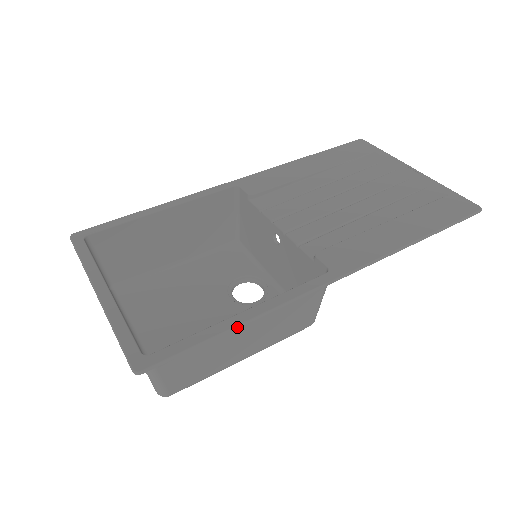
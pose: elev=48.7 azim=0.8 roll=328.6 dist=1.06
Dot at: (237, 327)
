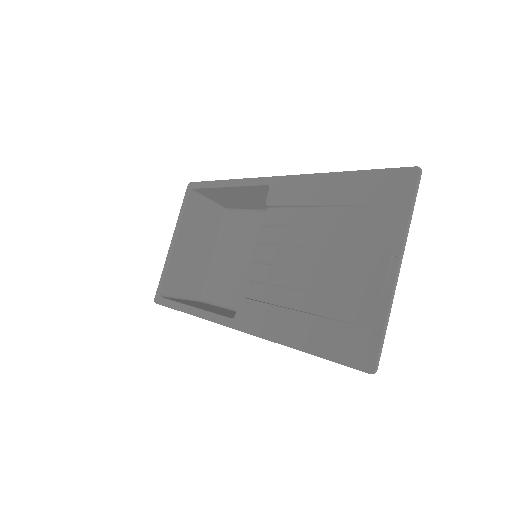
Dot at: occluded
